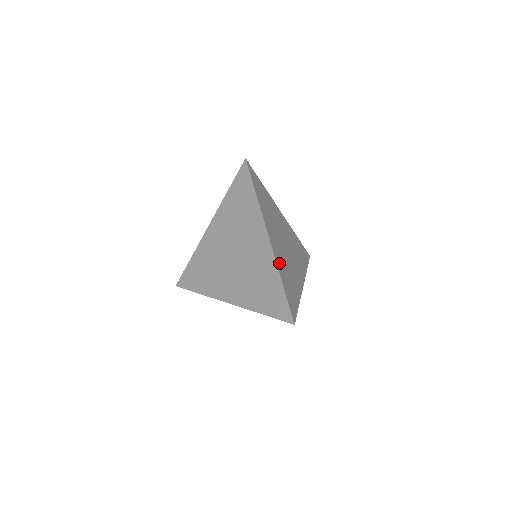
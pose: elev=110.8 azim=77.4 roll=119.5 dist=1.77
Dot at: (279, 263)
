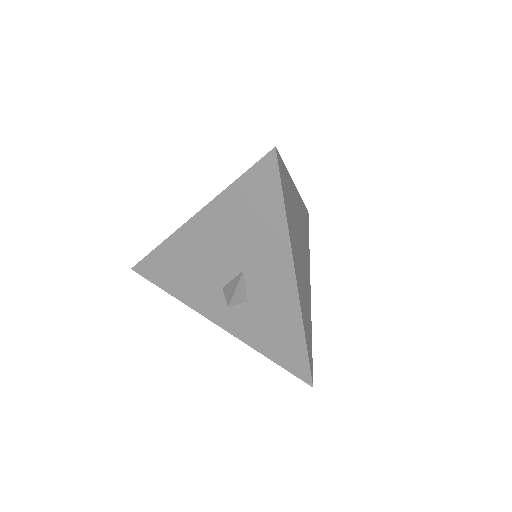
Dot at: (292, 190)
